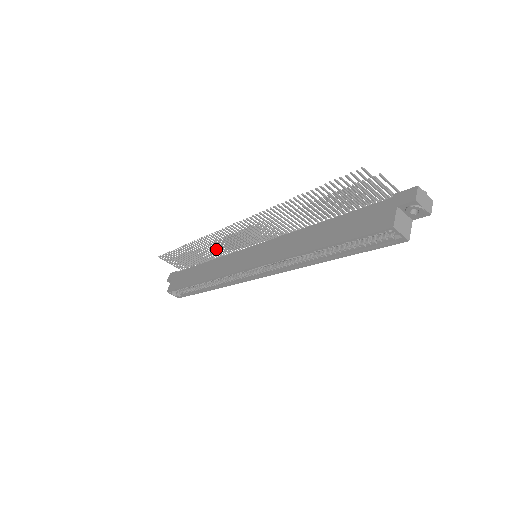
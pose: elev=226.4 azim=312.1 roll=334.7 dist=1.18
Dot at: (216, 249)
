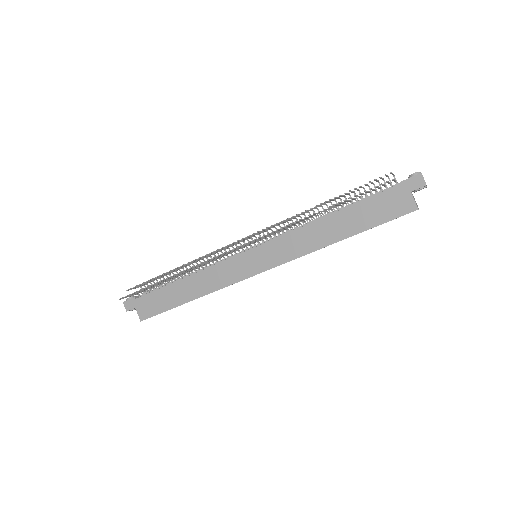
Dot at: occluded
